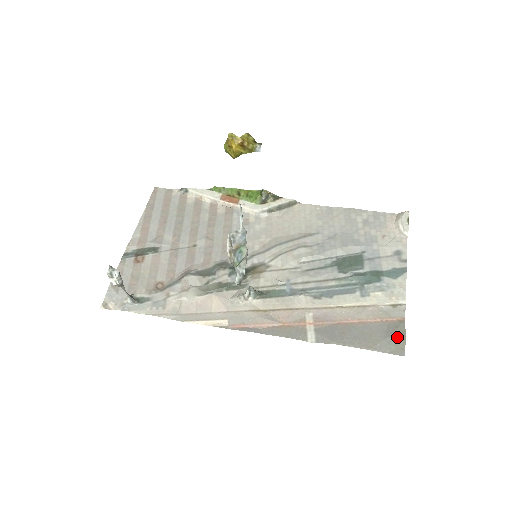
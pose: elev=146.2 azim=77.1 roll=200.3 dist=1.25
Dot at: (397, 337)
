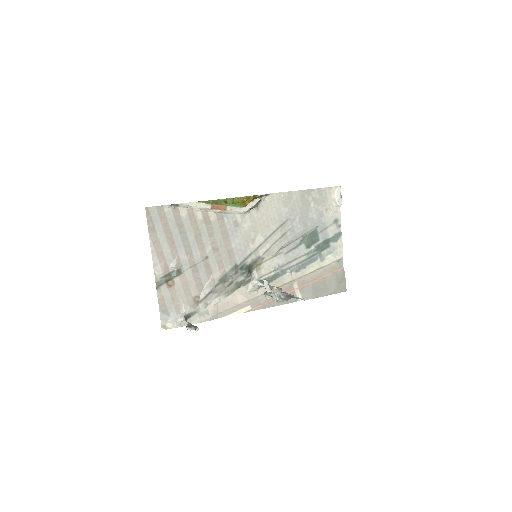
Dot at: (342, 282)
